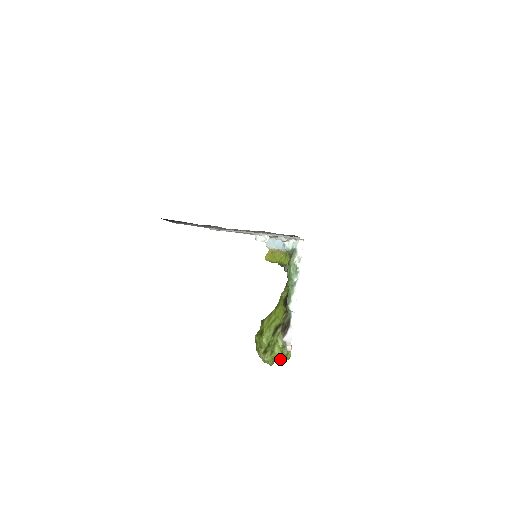
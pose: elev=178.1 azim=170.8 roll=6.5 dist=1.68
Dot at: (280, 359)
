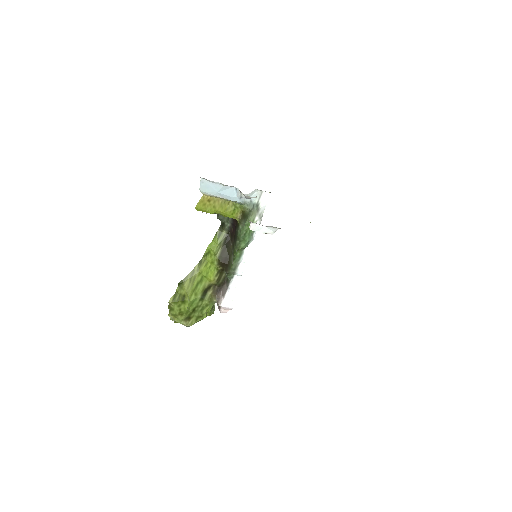
Dot at: occluded
